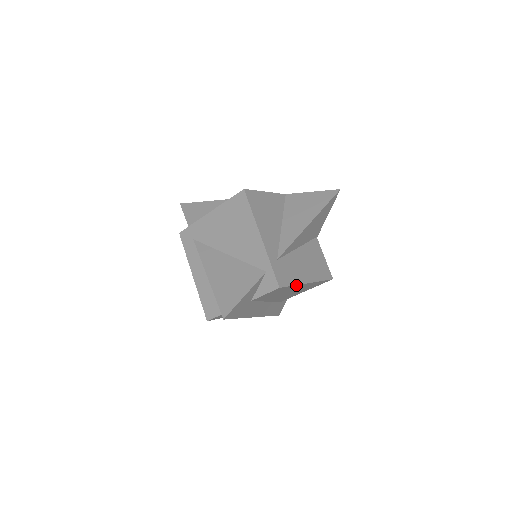
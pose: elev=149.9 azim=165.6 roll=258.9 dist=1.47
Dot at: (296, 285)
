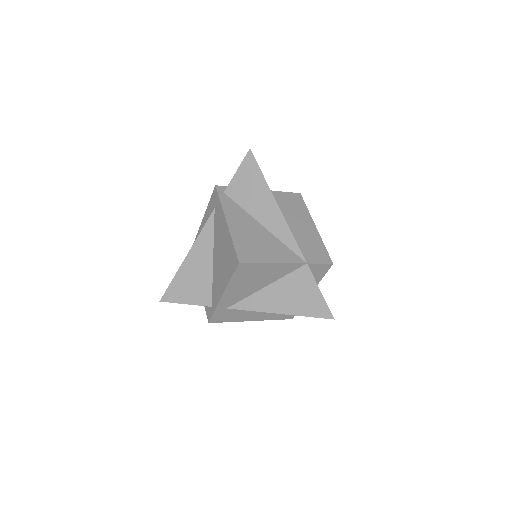
Dot at: (235, 320)
